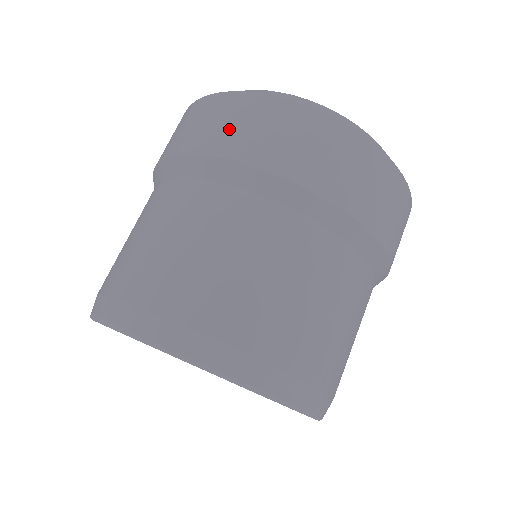
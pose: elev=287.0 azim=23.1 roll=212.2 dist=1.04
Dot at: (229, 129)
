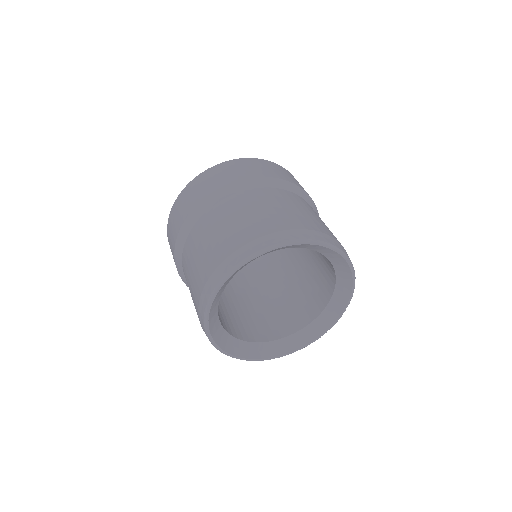
Dot at: (188, 201)
